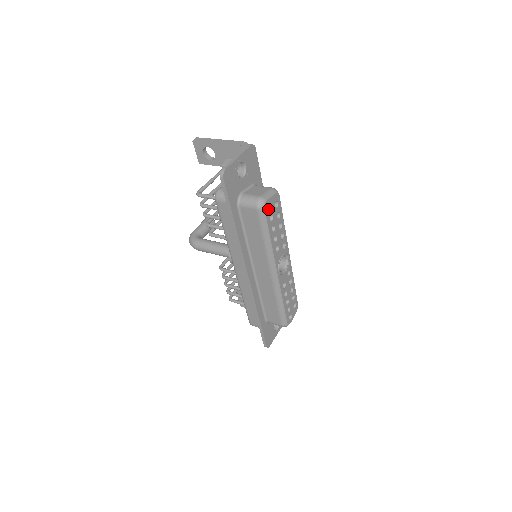
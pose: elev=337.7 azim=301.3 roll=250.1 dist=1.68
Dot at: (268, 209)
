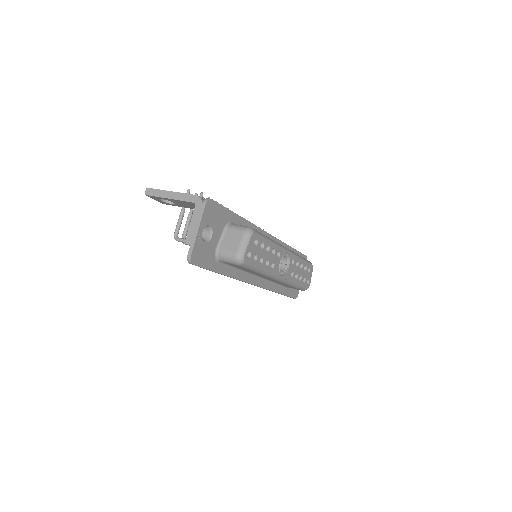
Dot at: (249, 256)
